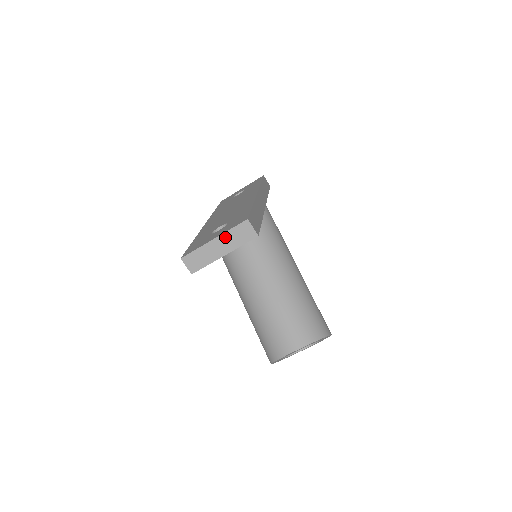
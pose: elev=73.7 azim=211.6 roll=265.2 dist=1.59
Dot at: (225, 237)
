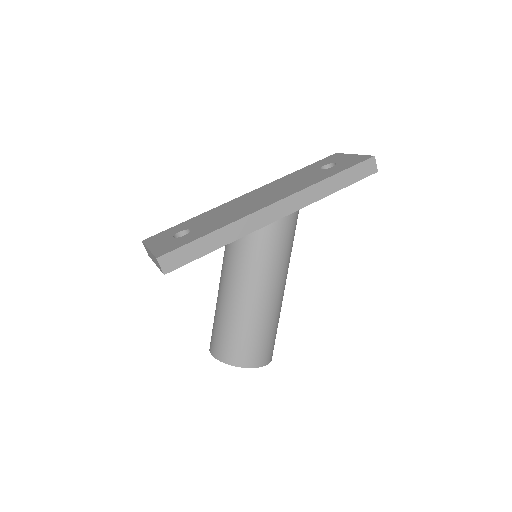
Dot at: (152, 255)
